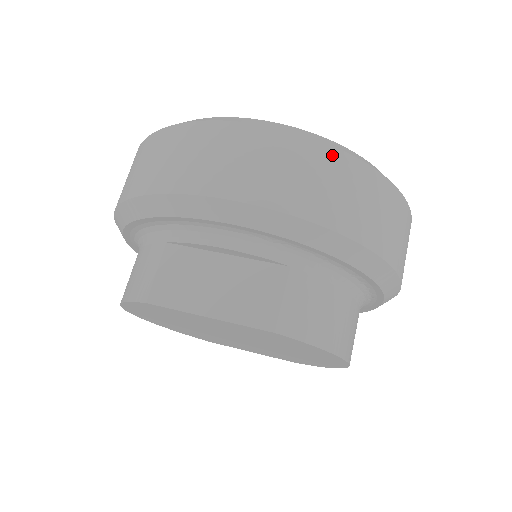
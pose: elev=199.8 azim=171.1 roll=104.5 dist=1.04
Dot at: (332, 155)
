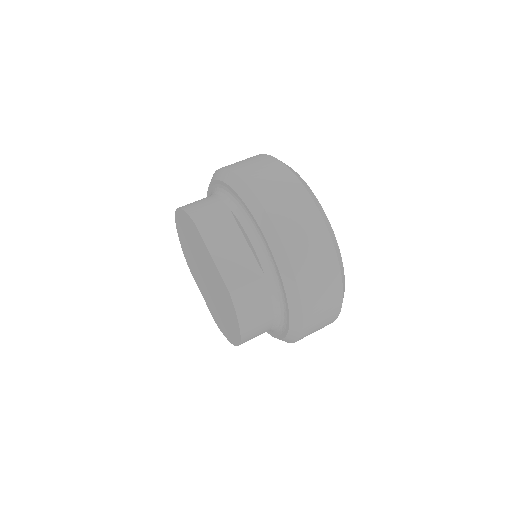
Dot at: (331, 254)
